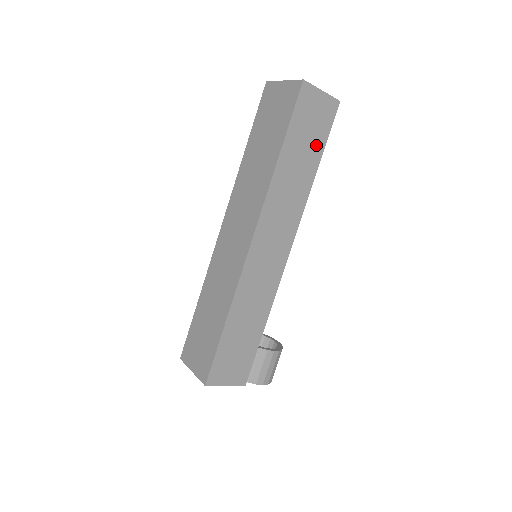
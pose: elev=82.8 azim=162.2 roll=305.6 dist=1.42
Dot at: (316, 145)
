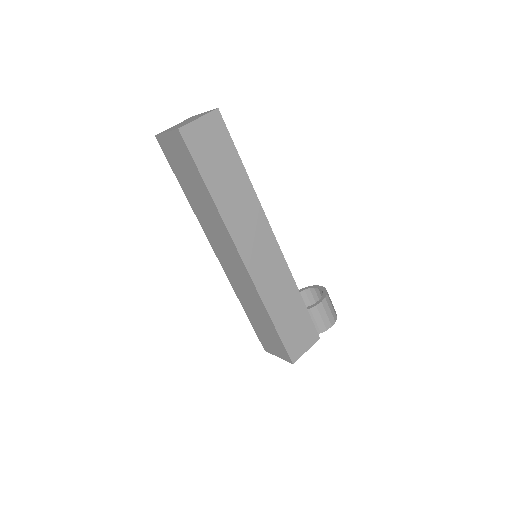
Dot at: (229, 157)
